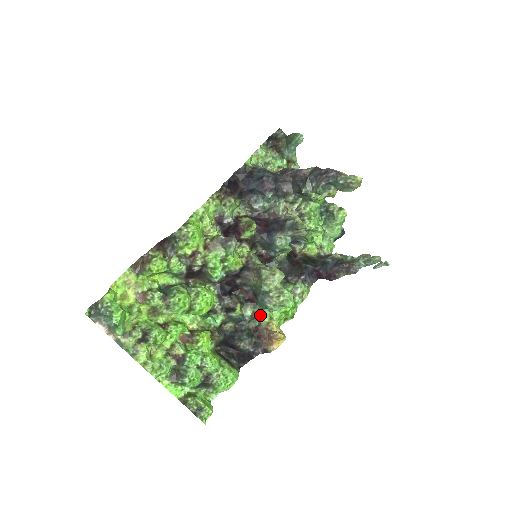
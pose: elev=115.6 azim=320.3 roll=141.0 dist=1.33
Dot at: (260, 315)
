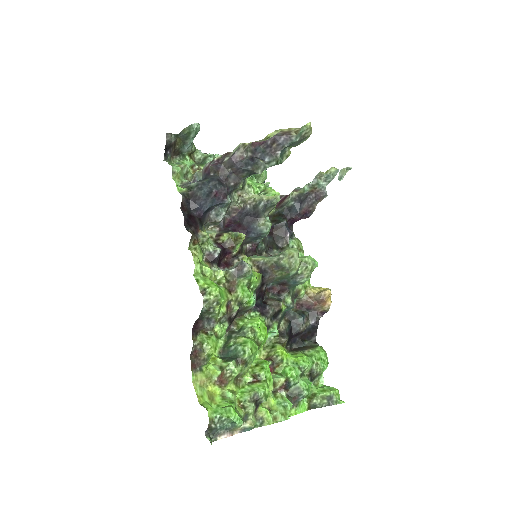
Dot at: (296, 293)
